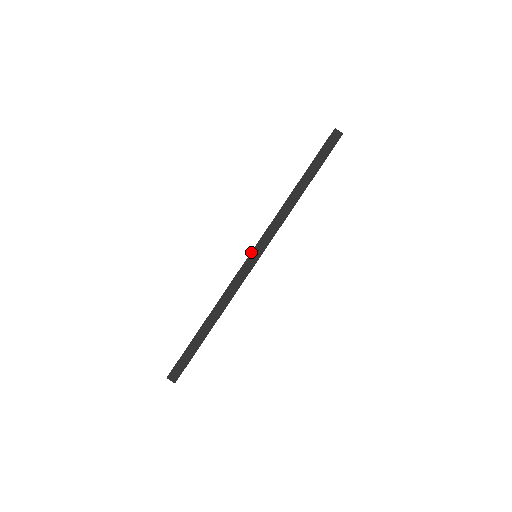
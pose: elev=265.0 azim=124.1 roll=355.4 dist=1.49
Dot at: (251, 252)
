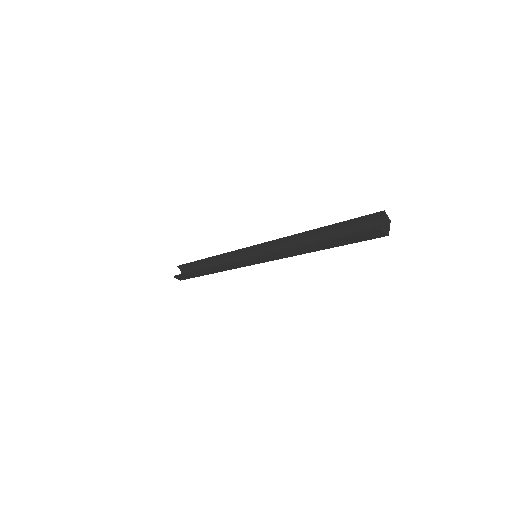
Dot at: (250, 259)
